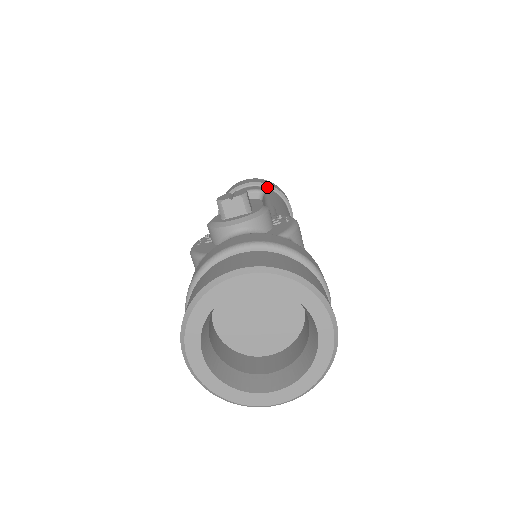
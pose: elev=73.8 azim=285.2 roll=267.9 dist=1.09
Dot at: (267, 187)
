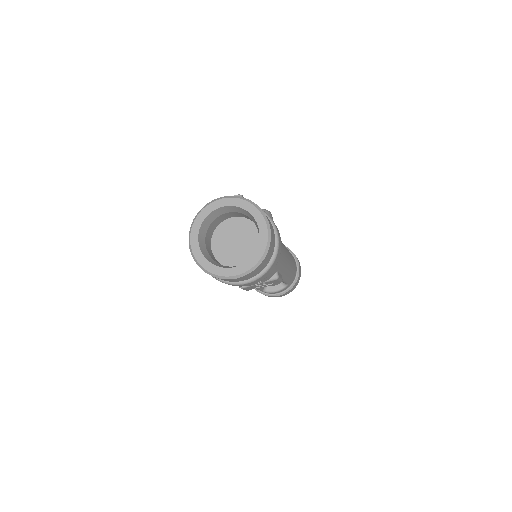
Dot at: occluded
